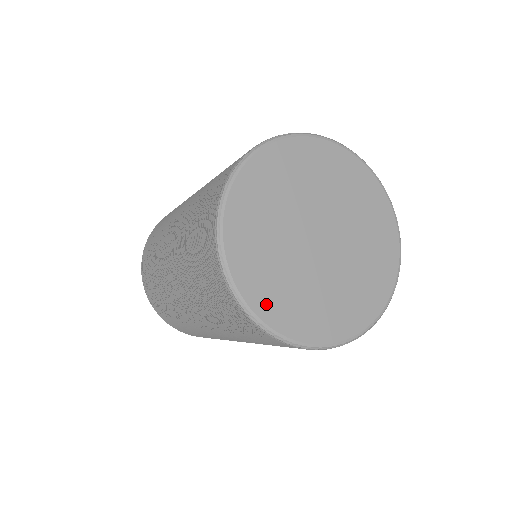
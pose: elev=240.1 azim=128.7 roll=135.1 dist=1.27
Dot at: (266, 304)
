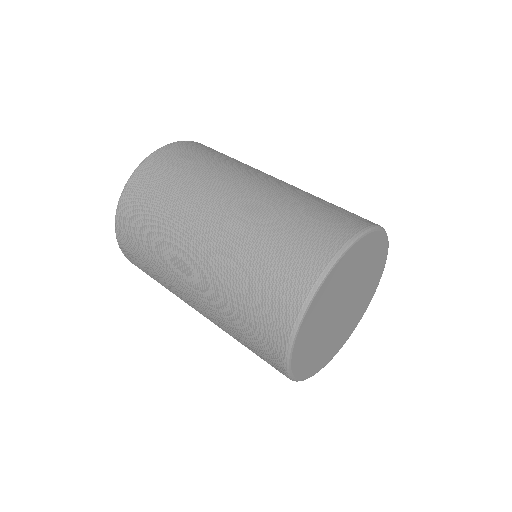
Dot at: (305, 370)
